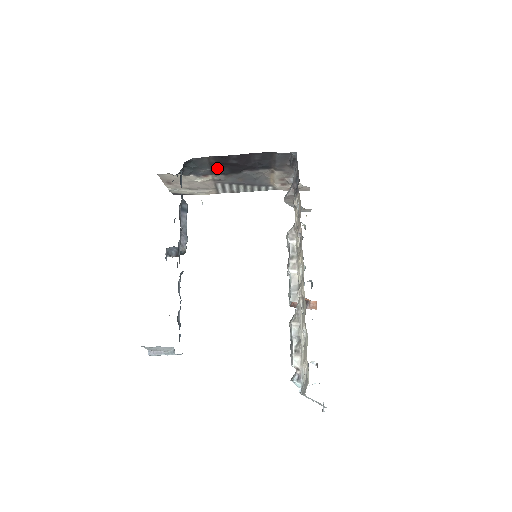
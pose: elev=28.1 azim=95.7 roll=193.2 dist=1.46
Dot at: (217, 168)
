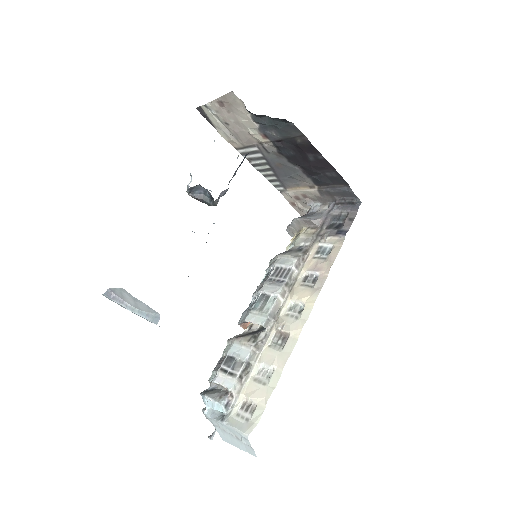
Dot at: (286, 144)
